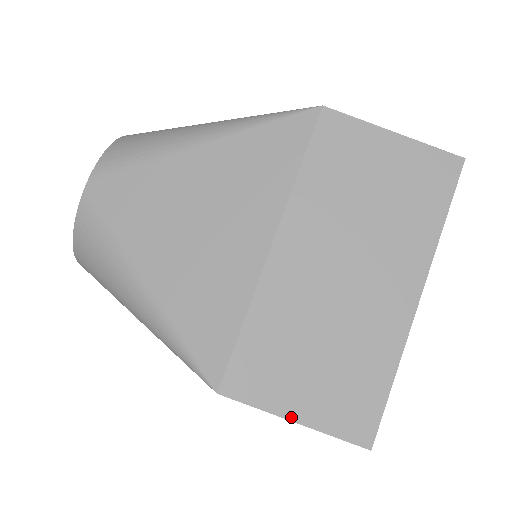
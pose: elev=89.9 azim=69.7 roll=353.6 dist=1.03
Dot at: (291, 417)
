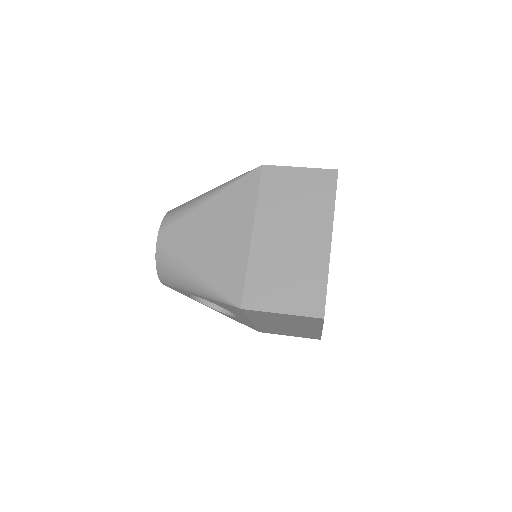
Dot at: (280, 312)
